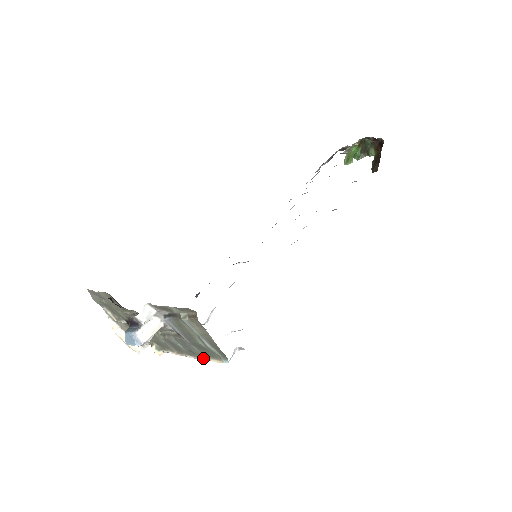
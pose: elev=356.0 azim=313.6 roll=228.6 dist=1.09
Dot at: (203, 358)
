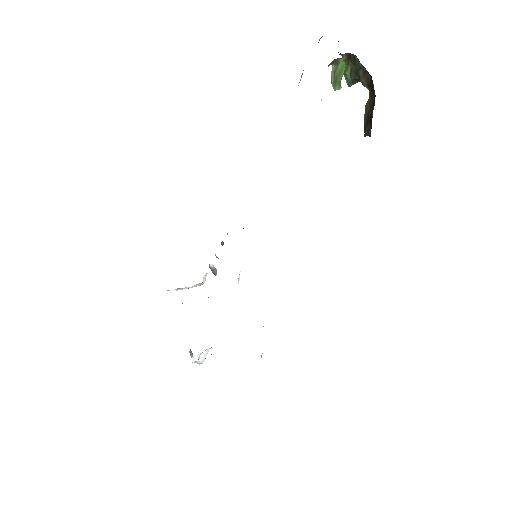
Dot at: occluded
